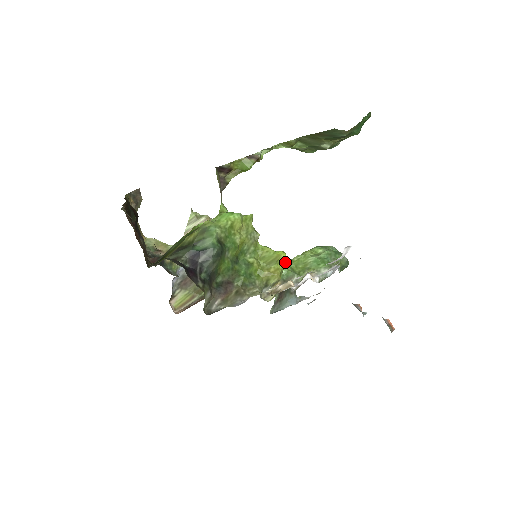
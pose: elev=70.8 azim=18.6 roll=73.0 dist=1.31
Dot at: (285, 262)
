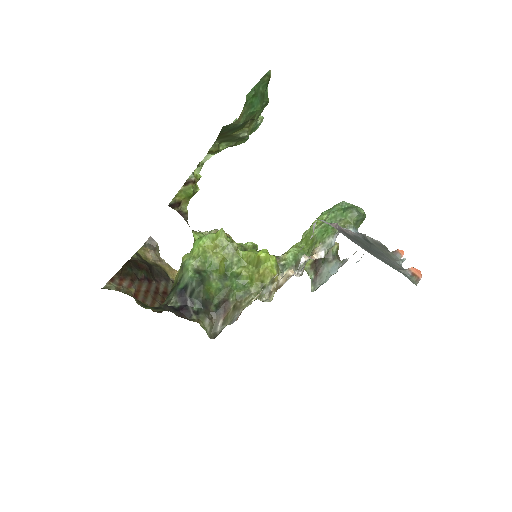
Dot at: occluded
